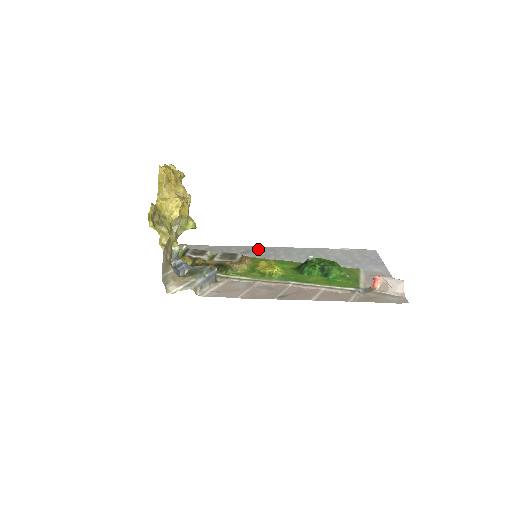
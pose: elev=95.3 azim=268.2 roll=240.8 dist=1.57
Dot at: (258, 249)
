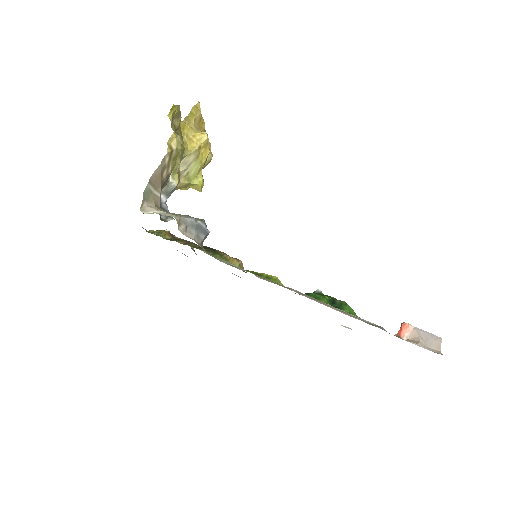
Dot at: occluded
